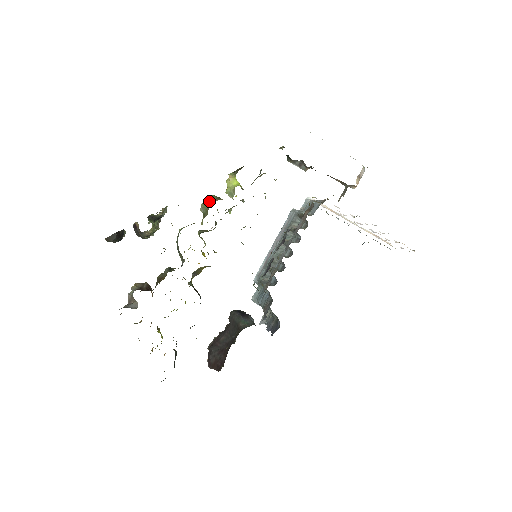
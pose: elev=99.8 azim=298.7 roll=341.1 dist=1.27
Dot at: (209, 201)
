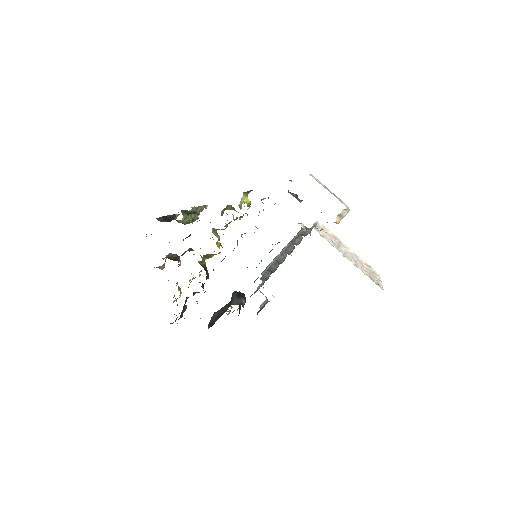
Dot at: (225, 209)
